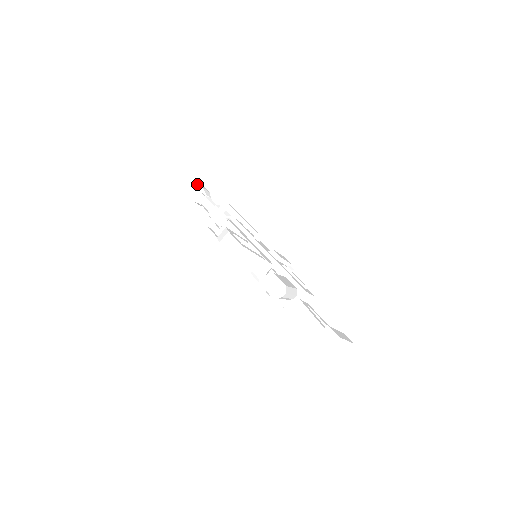
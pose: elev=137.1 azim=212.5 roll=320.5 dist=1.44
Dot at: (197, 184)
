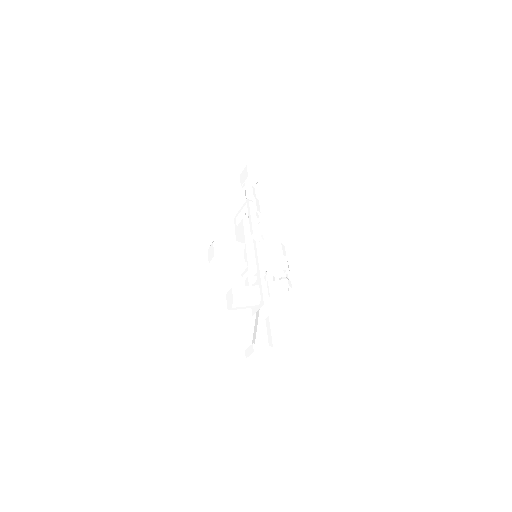
Dot at: (246, 172)
